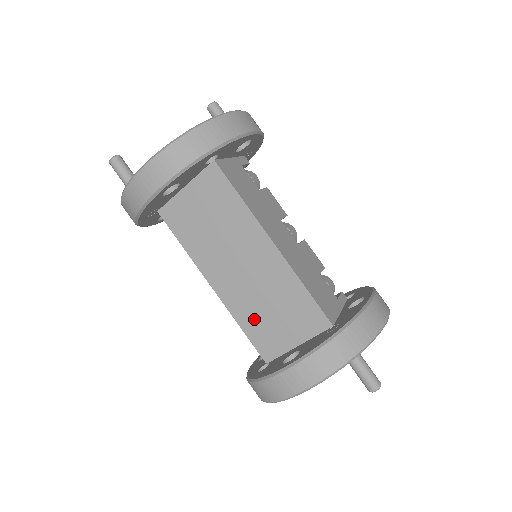
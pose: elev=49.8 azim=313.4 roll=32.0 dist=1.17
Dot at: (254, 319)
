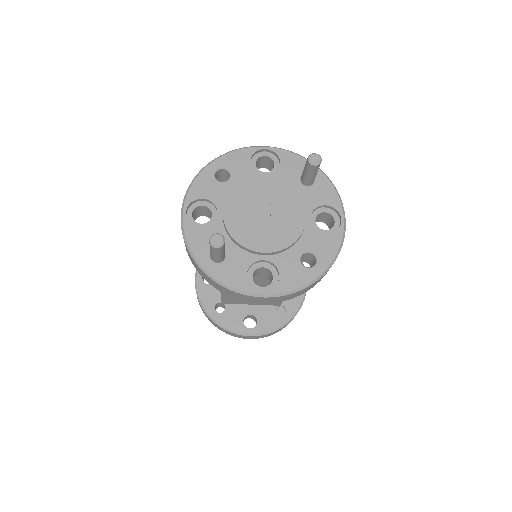
Dot at: occluded
